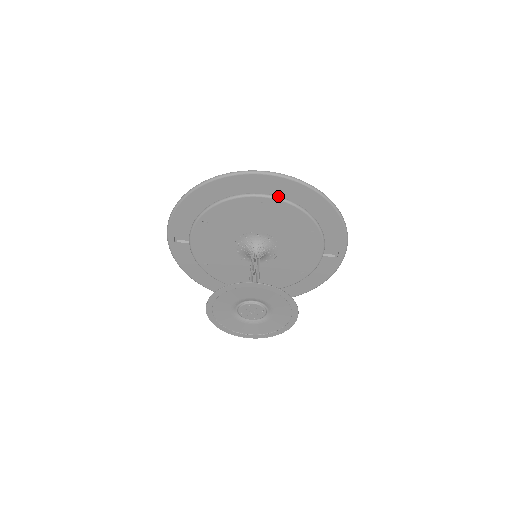
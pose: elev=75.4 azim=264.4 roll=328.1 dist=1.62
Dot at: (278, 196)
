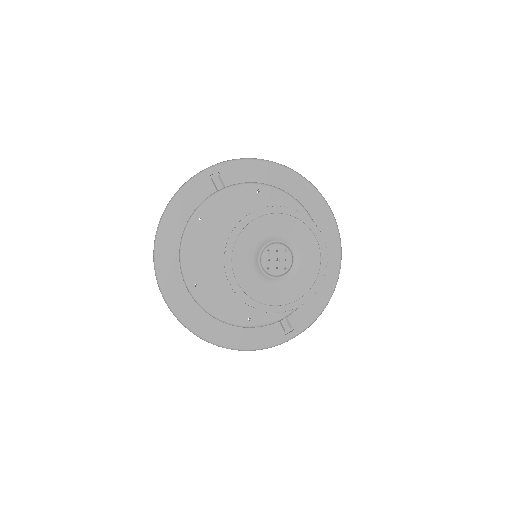
Dot at: occluded
